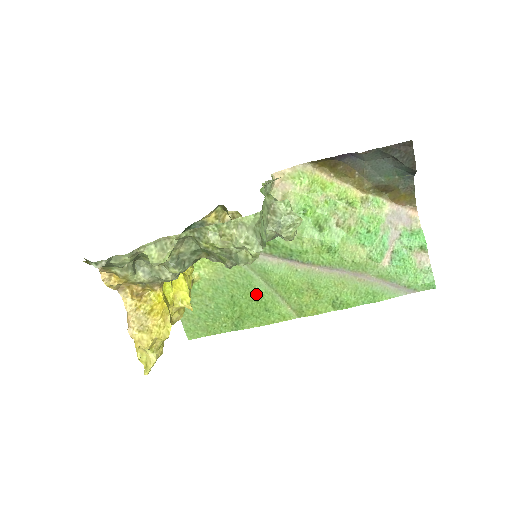
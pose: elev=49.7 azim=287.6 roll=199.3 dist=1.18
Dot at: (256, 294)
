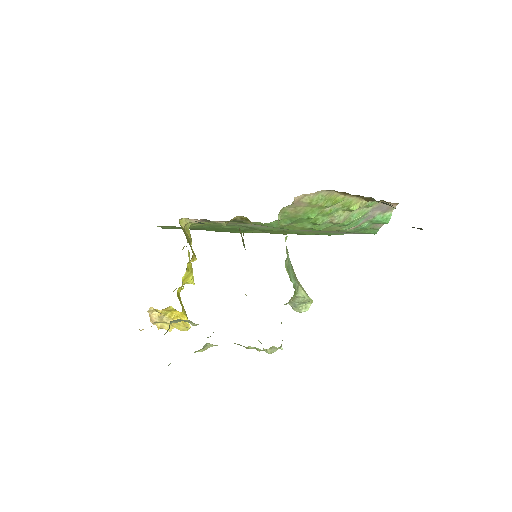
Dot at: (237, 229)
